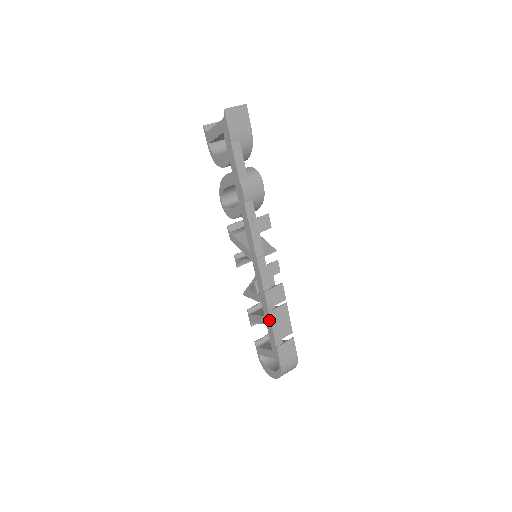
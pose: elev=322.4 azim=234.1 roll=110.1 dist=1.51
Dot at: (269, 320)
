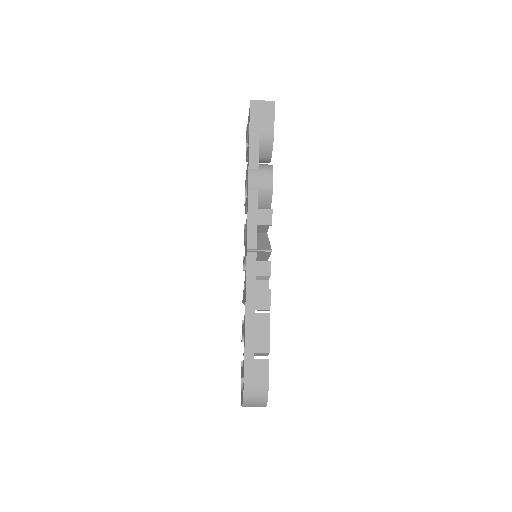
Dot at: (245, 324)
